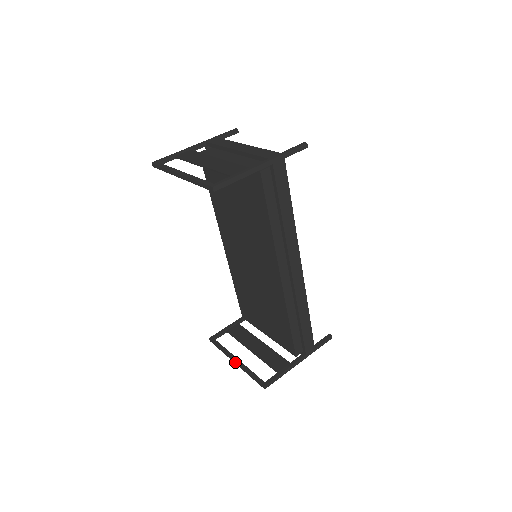
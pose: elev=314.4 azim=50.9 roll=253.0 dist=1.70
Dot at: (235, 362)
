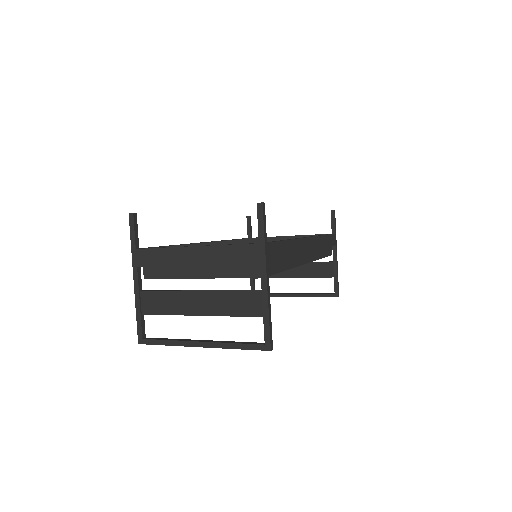
Dot at: occluded
